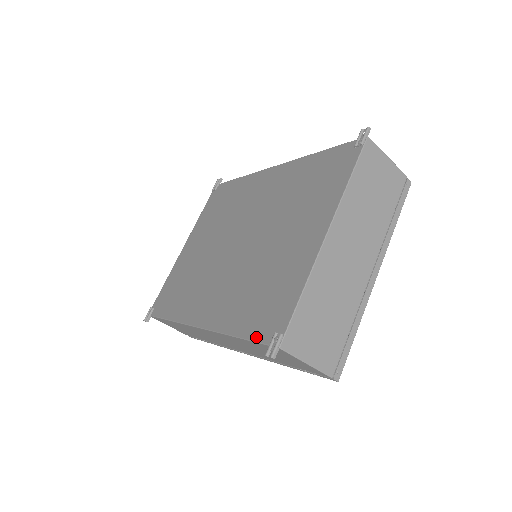
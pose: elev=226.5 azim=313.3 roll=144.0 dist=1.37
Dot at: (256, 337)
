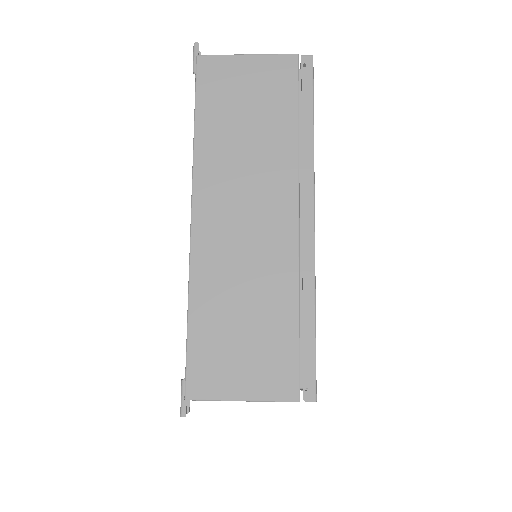
Dot at: occluded
